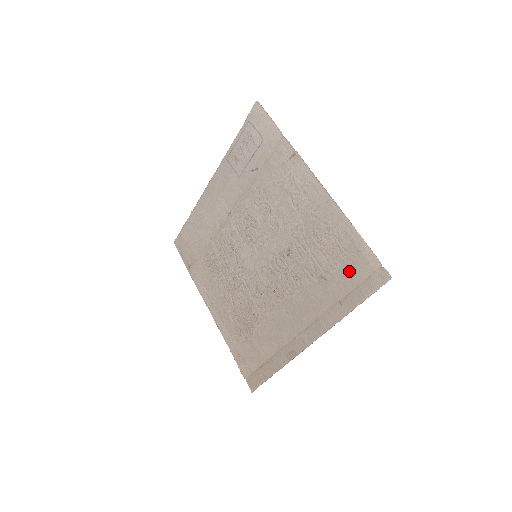
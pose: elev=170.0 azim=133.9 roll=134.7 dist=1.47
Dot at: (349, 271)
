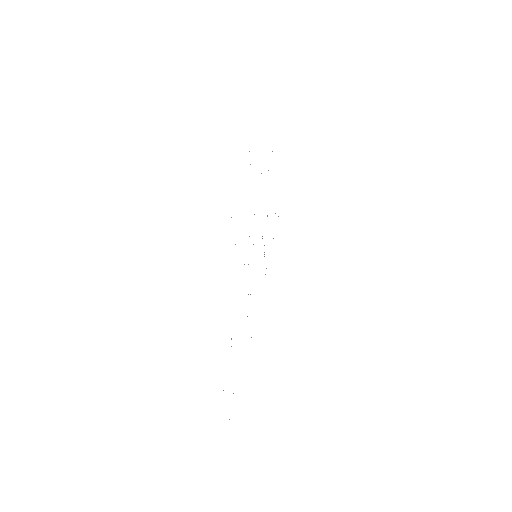
Dot at: occluded
